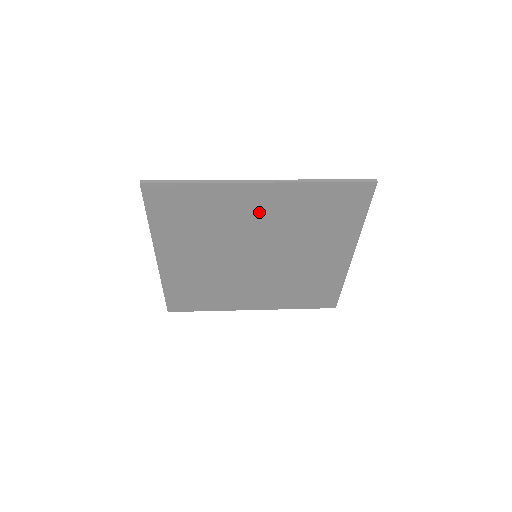
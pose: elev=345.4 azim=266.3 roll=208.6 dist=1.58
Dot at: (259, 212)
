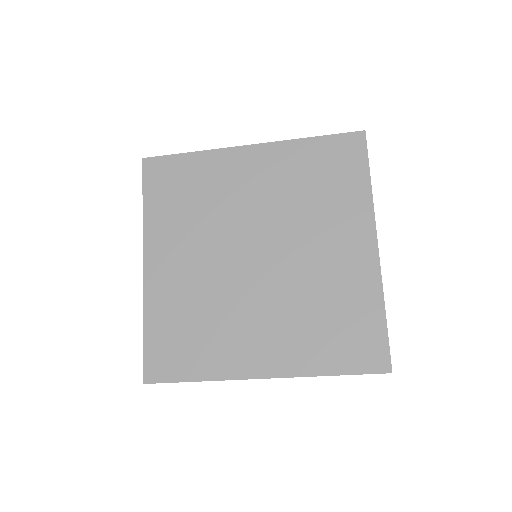
Dot at: (252, 183)
